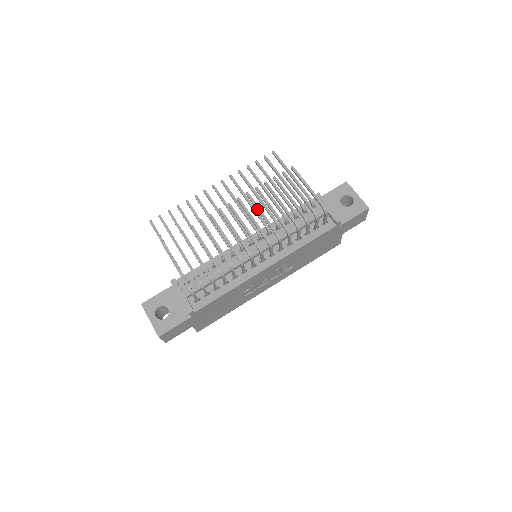
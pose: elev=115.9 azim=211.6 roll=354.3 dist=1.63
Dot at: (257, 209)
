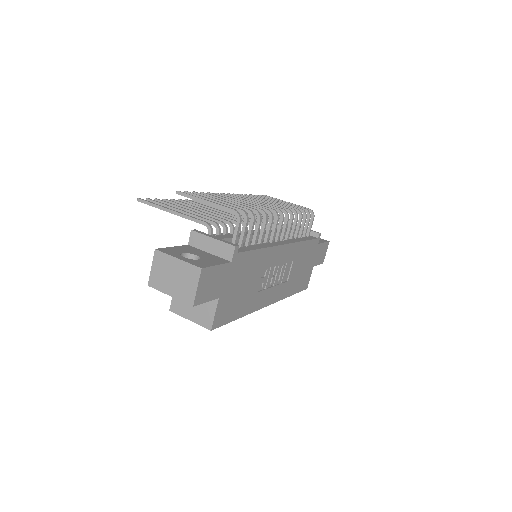
Dot at: (258, 199)
